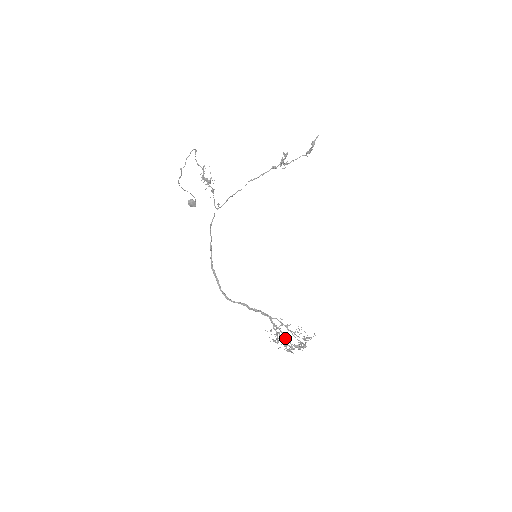
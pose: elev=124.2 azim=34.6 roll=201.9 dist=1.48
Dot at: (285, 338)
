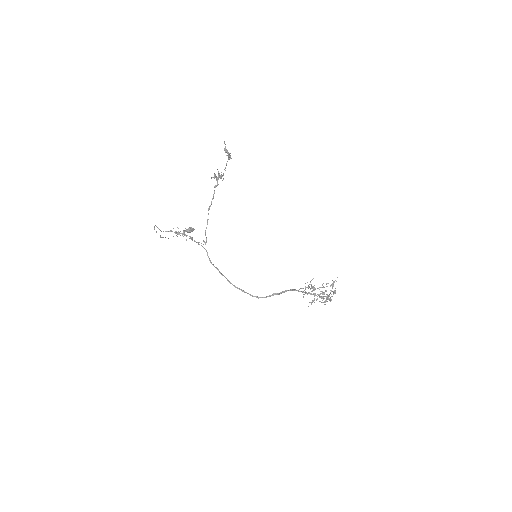
Dot at: (316, 299)
